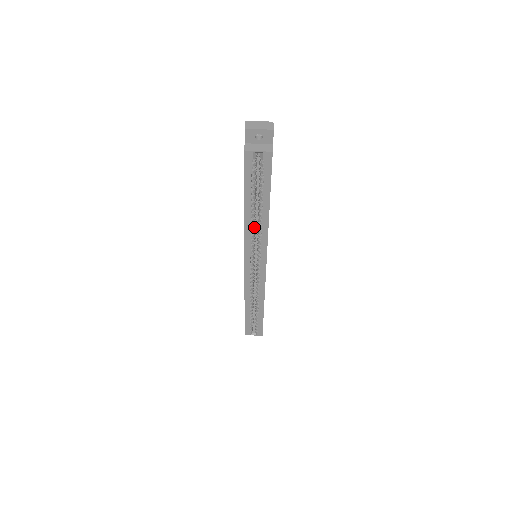
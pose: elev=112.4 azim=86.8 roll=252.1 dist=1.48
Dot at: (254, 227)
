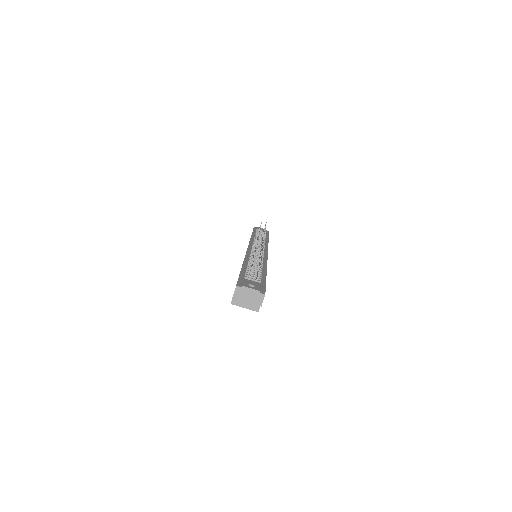
Dot at: occluded
